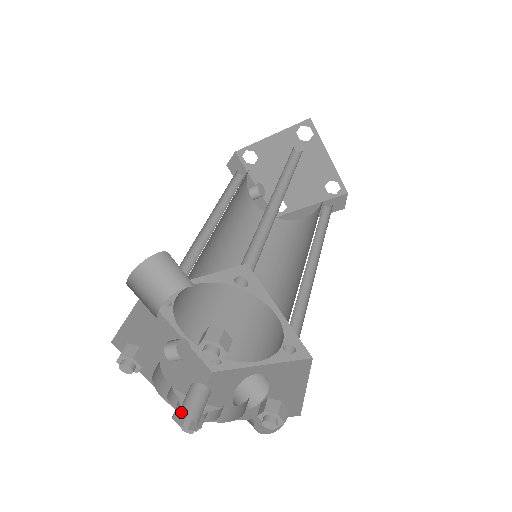
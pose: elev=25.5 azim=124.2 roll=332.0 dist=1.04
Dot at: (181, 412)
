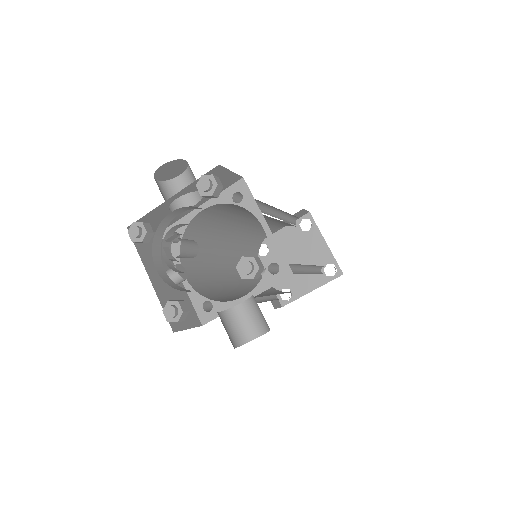
Dot at: (171, 239)
